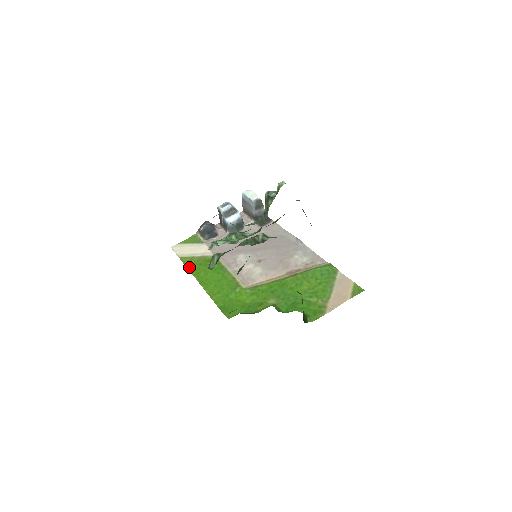
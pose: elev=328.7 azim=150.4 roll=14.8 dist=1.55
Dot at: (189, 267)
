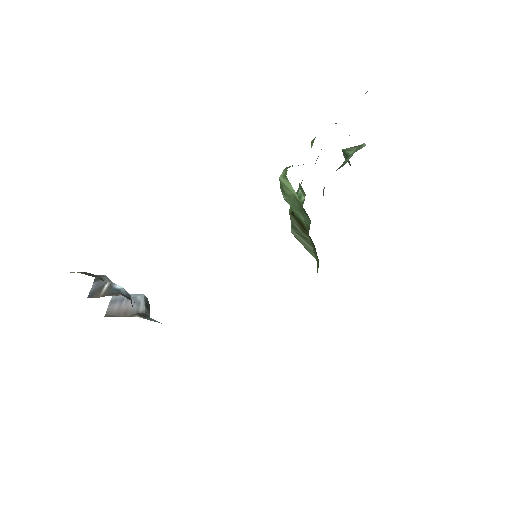
Dot at: occluded
